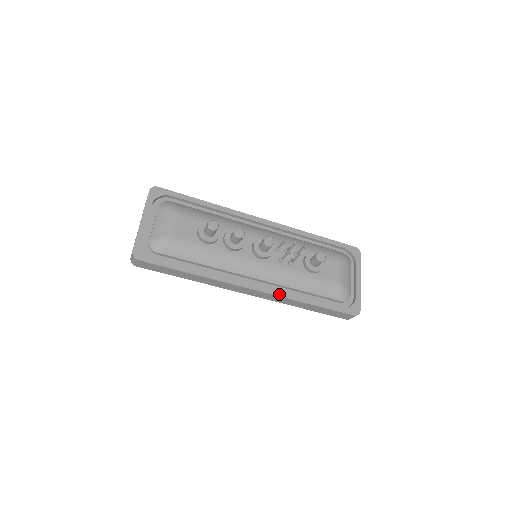
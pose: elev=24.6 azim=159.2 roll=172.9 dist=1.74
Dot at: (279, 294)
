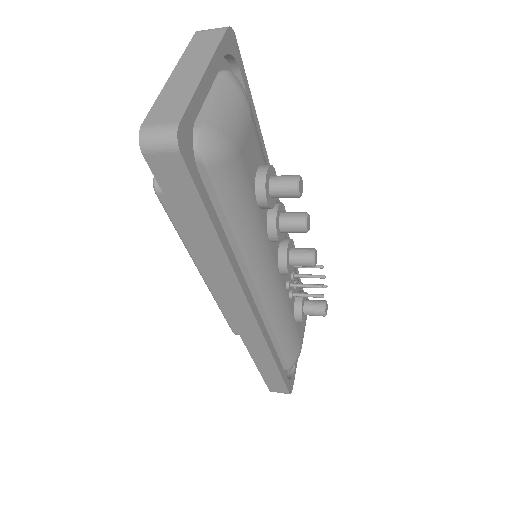
Dot at: (265, 335)
